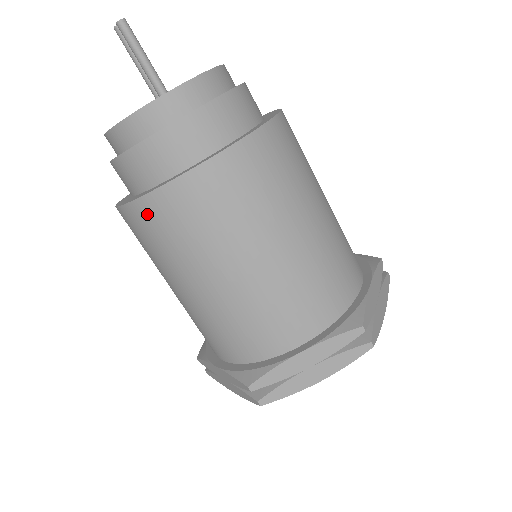
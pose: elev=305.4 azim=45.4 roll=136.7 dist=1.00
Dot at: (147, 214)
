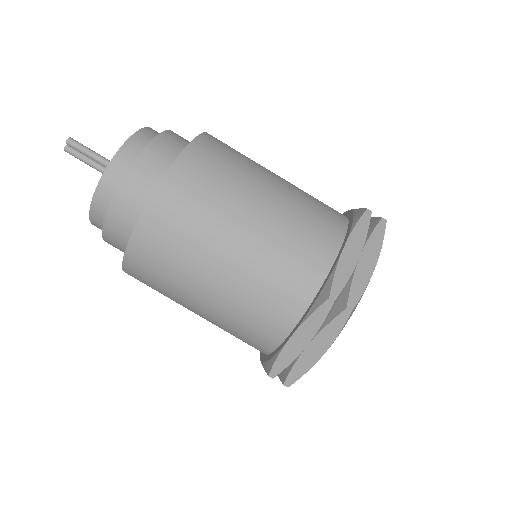
Dot at: (160, 212)
